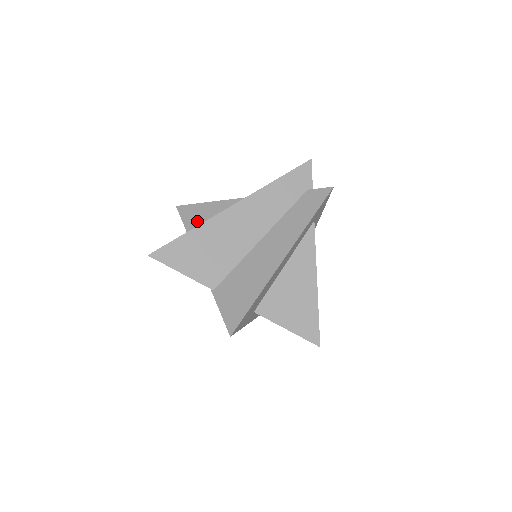
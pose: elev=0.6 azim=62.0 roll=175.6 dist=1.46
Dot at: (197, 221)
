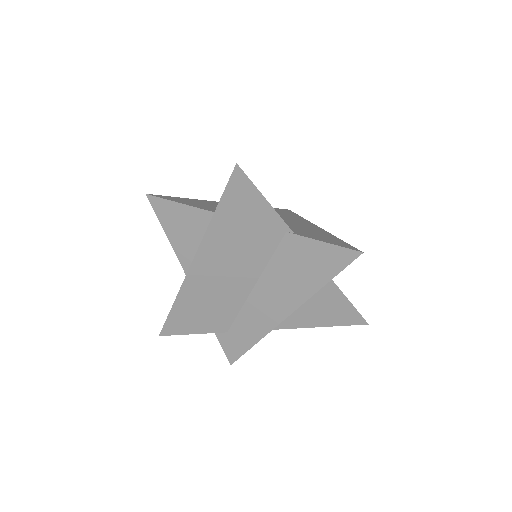
Dot at: (194, 203)
